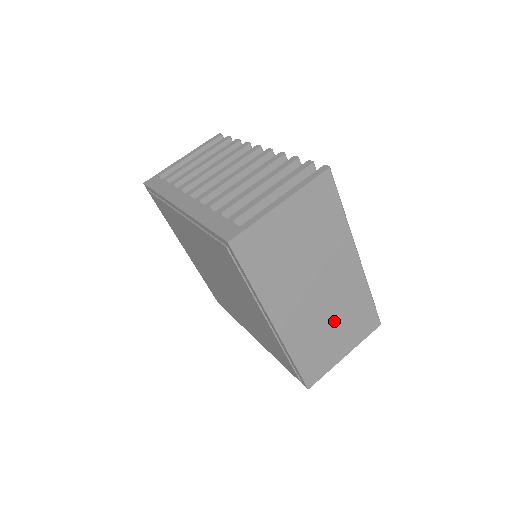
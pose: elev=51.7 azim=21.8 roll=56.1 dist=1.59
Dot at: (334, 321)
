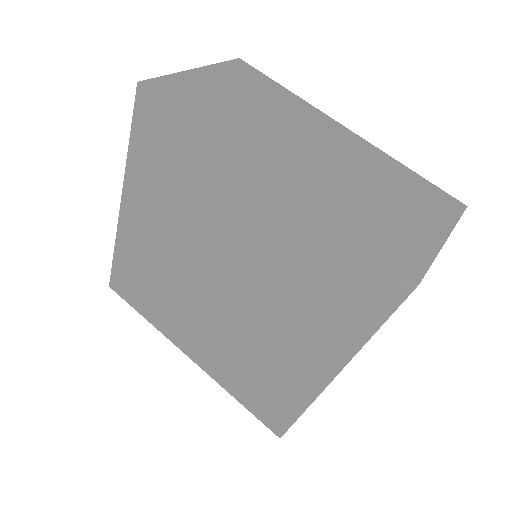
Dot at: (373, 187)
